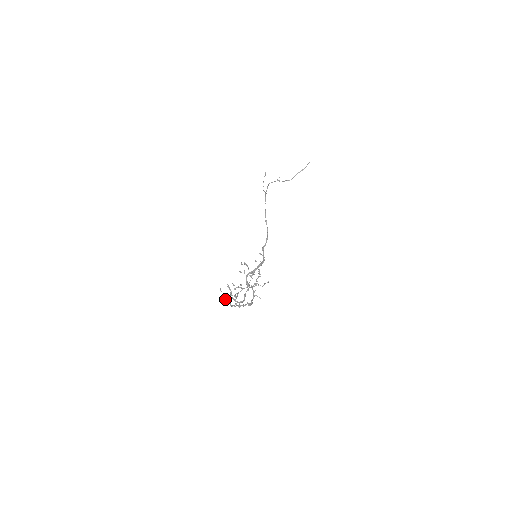
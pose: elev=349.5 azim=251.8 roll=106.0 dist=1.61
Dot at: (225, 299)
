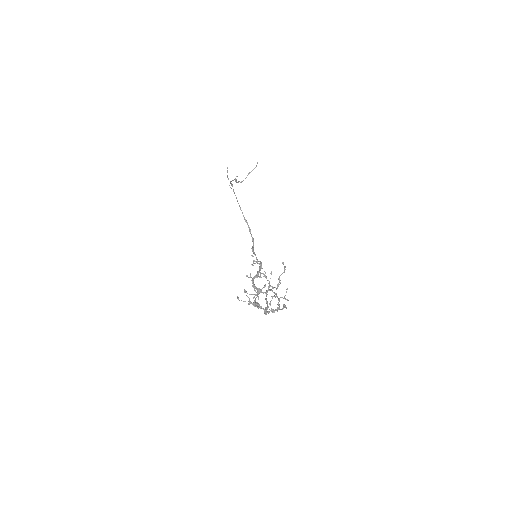
Dot at: occluded
